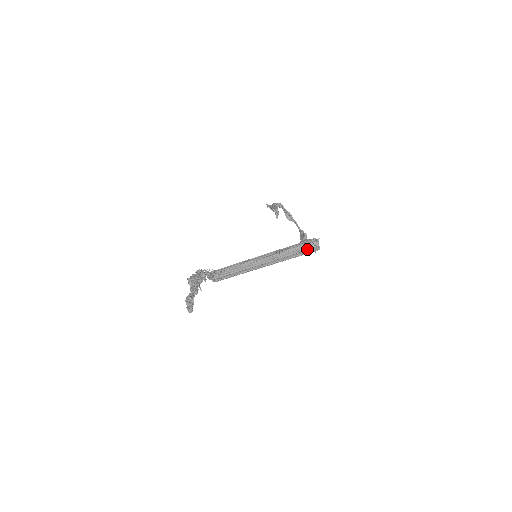
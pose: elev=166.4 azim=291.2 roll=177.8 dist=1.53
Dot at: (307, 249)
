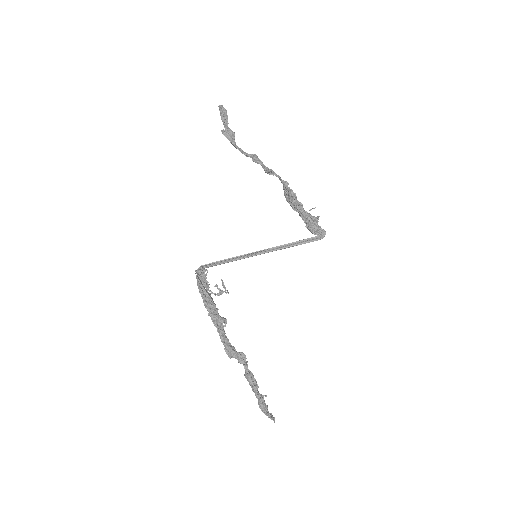
Dot at: occluded
